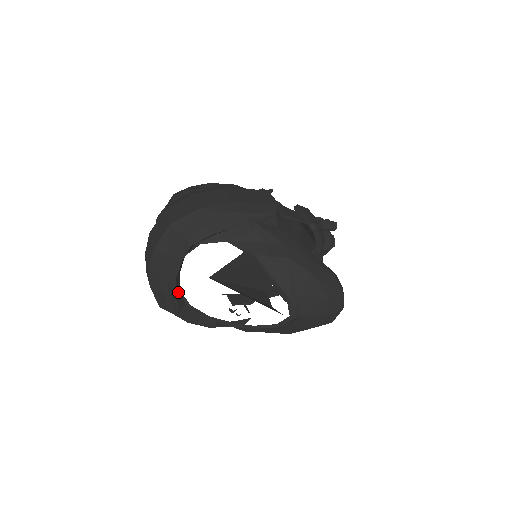
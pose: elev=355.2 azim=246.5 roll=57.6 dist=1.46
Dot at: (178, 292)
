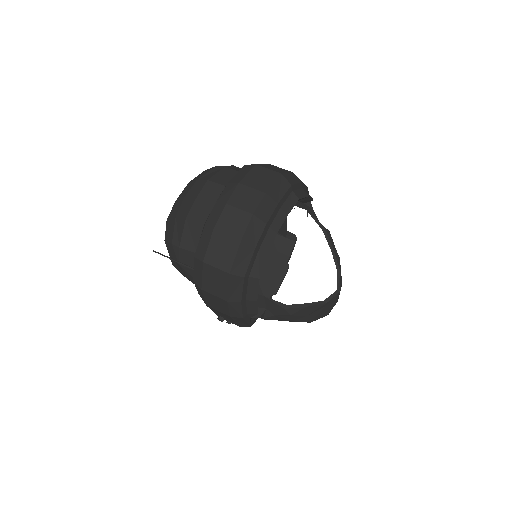
Dot at: occluded
